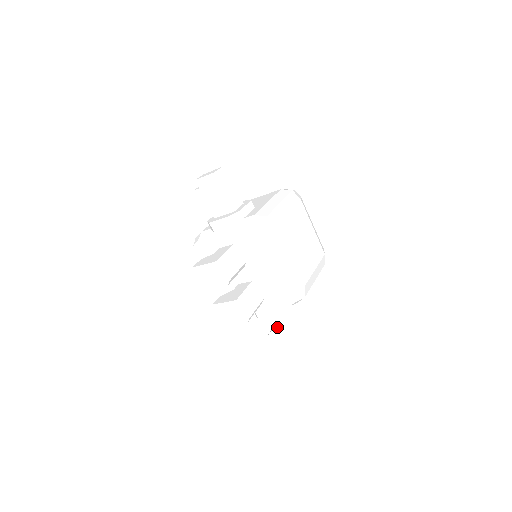
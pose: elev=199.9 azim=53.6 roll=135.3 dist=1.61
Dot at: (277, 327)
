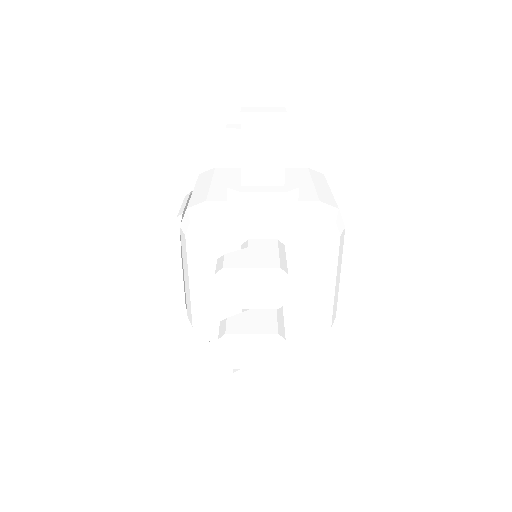
Dot at: occluded
